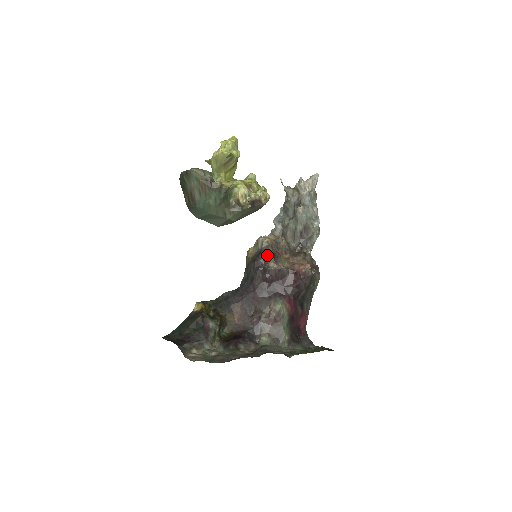
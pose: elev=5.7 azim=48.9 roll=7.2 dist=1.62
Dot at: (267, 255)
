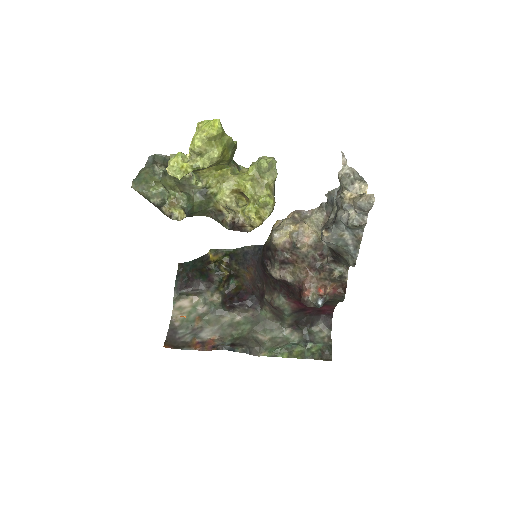
Dot at: (273, 258)
